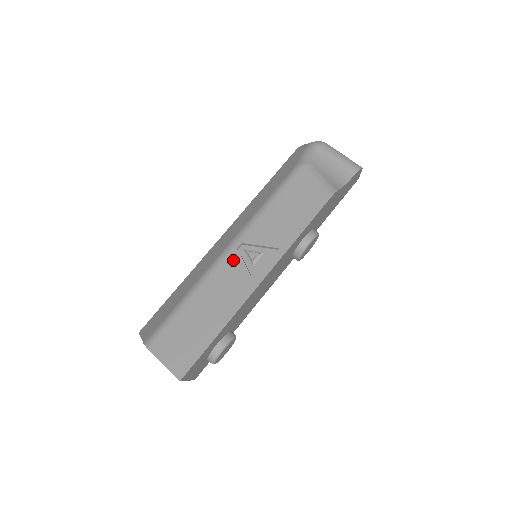
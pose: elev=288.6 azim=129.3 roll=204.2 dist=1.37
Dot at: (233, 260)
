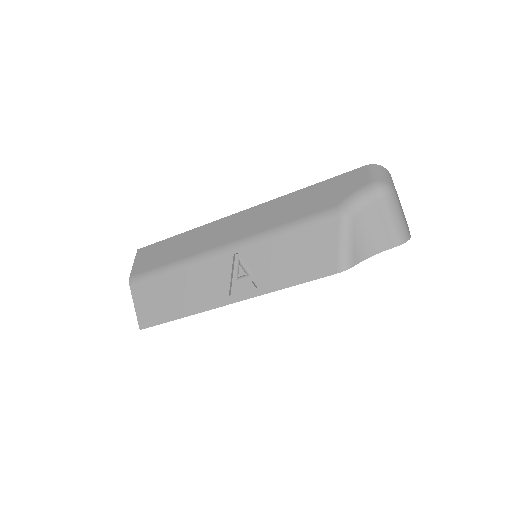
Dot at: (224, 264)
